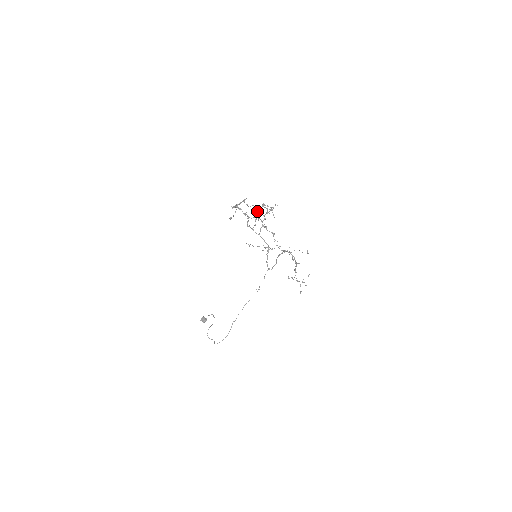
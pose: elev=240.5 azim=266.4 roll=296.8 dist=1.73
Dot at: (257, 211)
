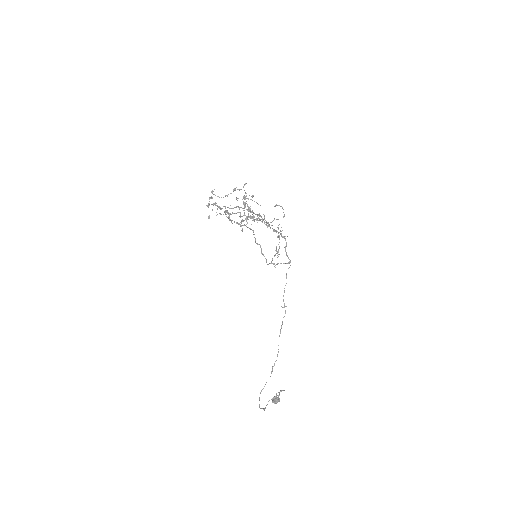
Dot at: occluded
